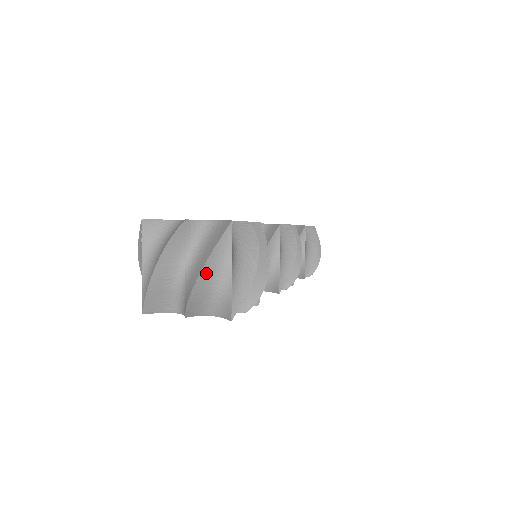
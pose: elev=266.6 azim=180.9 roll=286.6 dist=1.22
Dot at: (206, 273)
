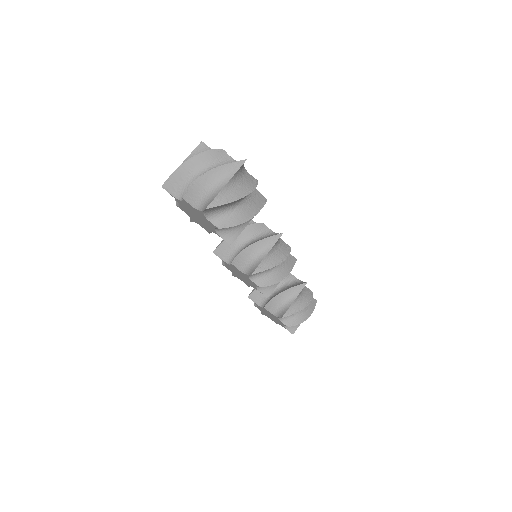
Dot at: (212, 174)
